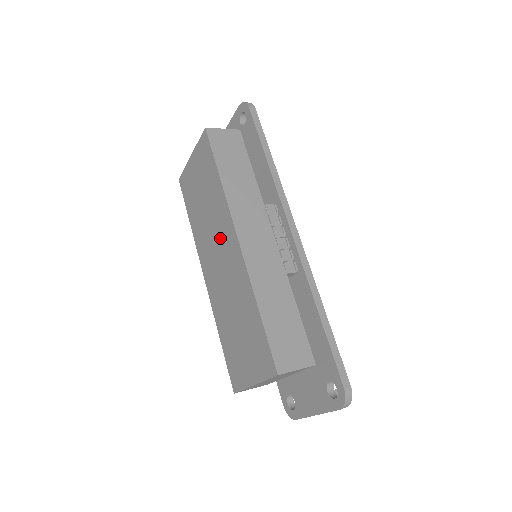
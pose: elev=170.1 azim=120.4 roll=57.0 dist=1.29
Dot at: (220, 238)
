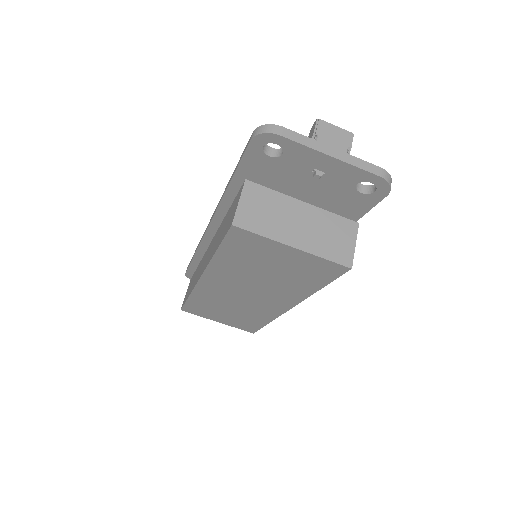
Dot at: (265, 295)
